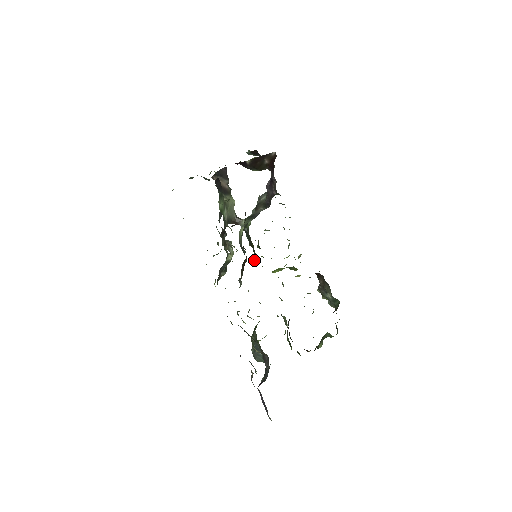
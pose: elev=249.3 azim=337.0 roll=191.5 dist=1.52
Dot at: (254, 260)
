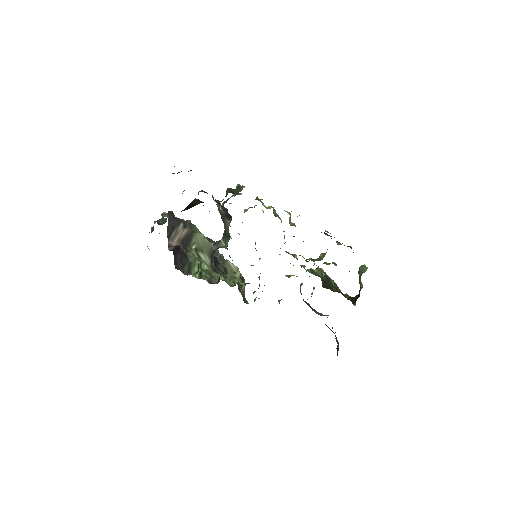
Dot at: occluded
